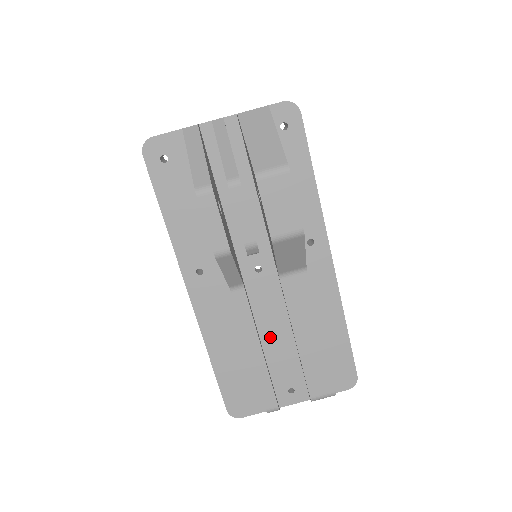
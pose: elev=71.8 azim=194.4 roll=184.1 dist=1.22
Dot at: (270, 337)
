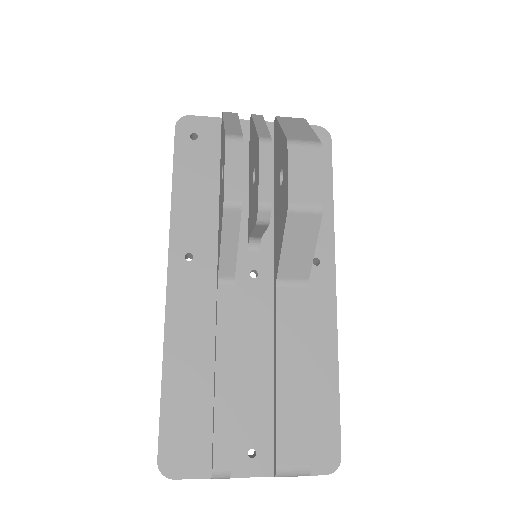
Dot at: (245, 364)
